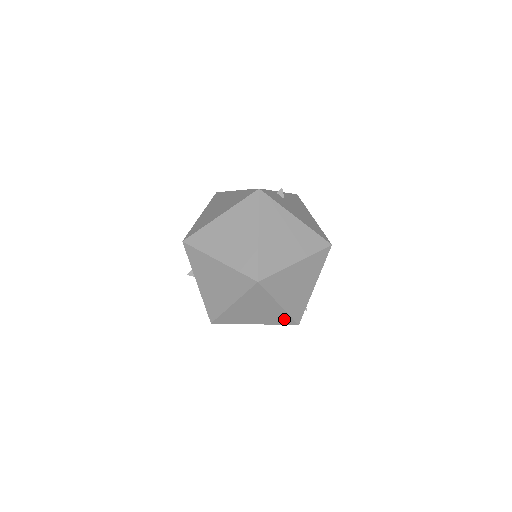
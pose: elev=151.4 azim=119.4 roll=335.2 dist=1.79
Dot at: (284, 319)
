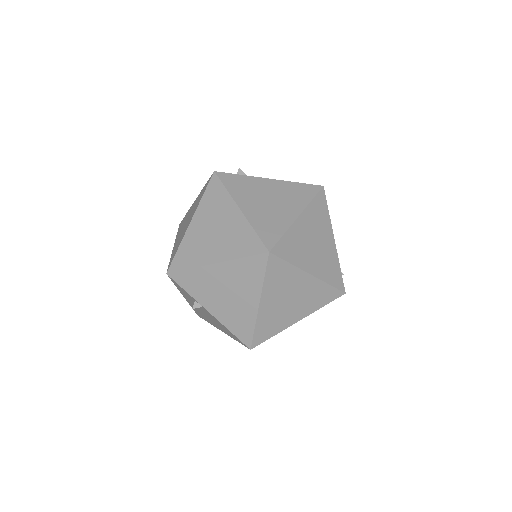
Dot at: (325, 294)
